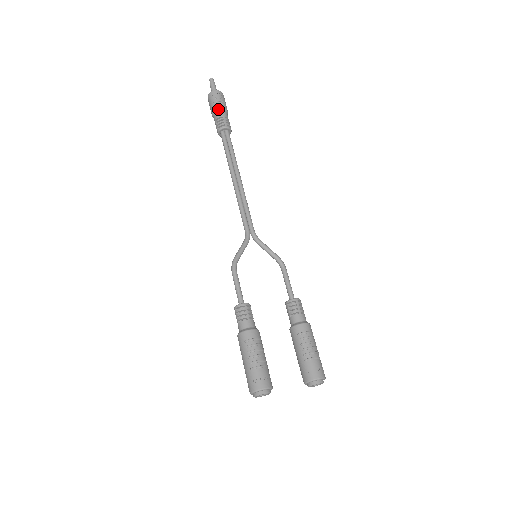
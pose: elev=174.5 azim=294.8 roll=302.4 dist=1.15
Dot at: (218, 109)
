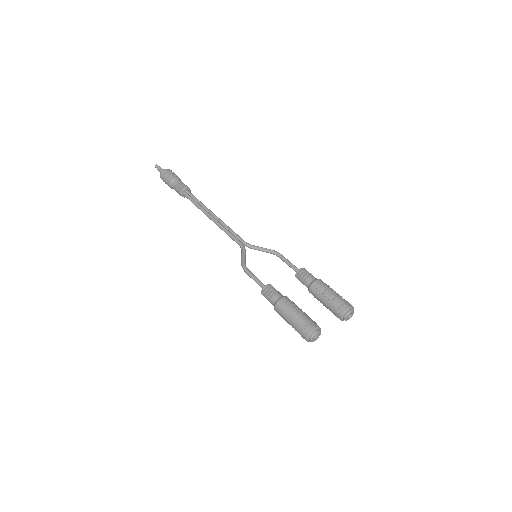
Dot at: (173, 180)
